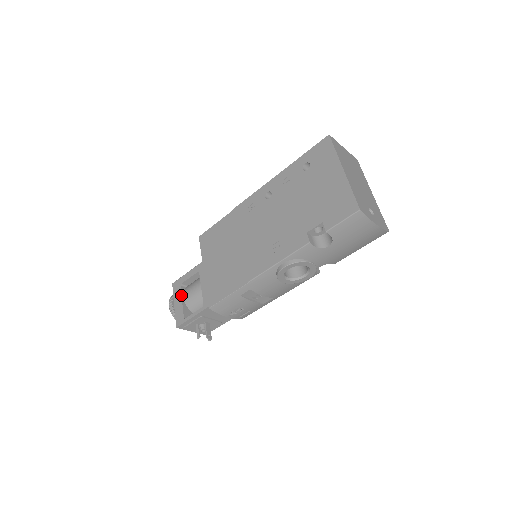
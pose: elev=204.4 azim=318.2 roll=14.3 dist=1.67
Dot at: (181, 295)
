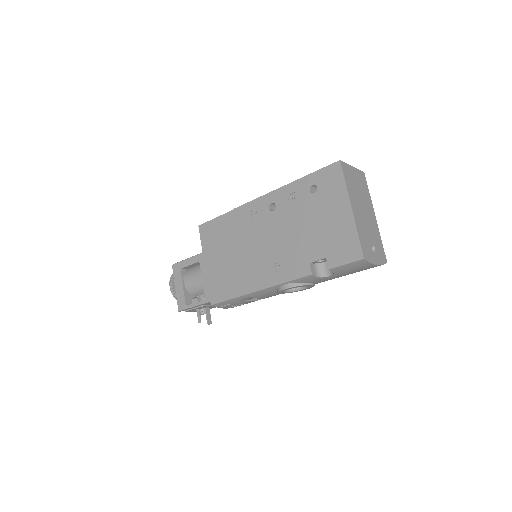
Dot at: (182, 280)
